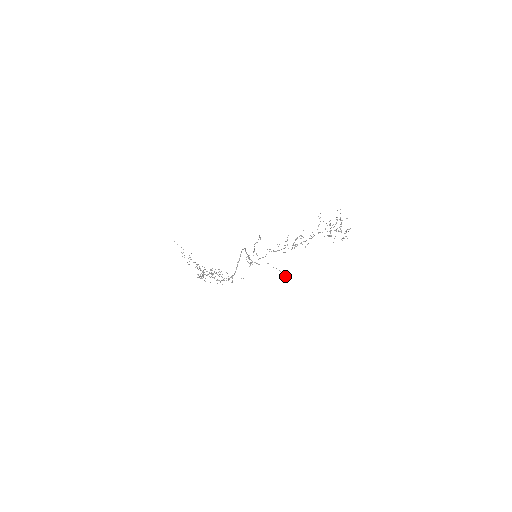
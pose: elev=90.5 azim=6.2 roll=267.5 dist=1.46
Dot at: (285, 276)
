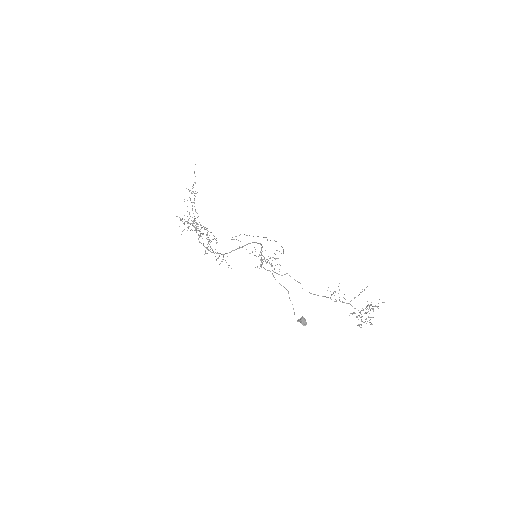
Dot at: (297, 320)
